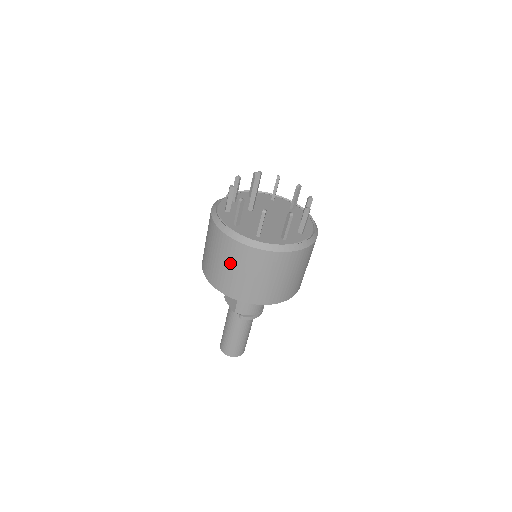
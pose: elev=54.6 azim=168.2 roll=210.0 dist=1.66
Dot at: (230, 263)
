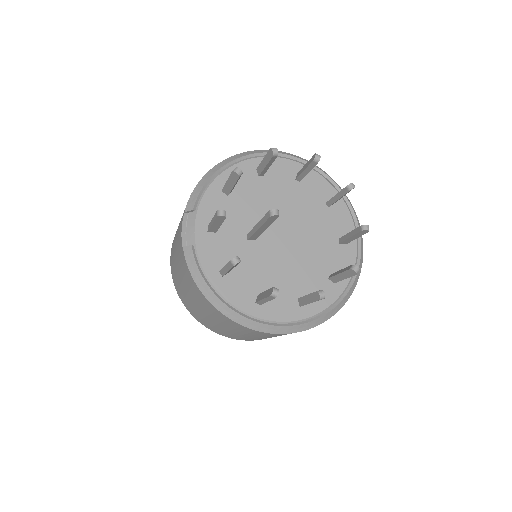
Dot at: (261, 337)
